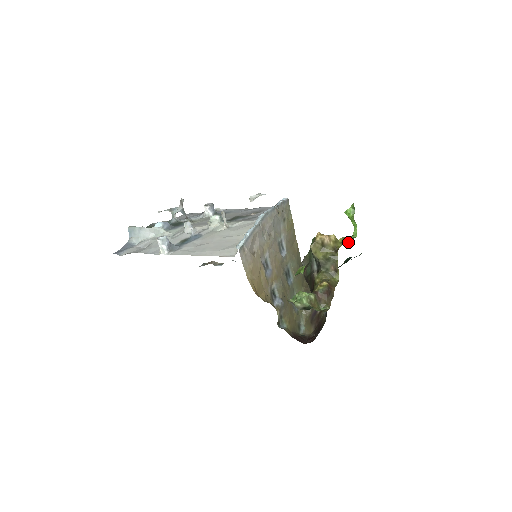
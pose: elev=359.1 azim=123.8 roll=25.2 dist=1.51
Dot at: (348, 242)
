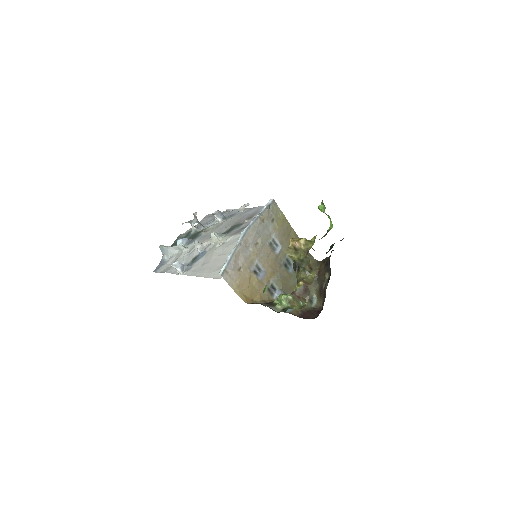
Dot at: occluded
